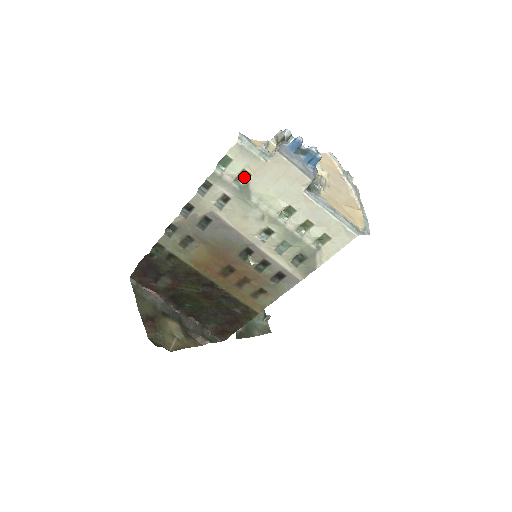
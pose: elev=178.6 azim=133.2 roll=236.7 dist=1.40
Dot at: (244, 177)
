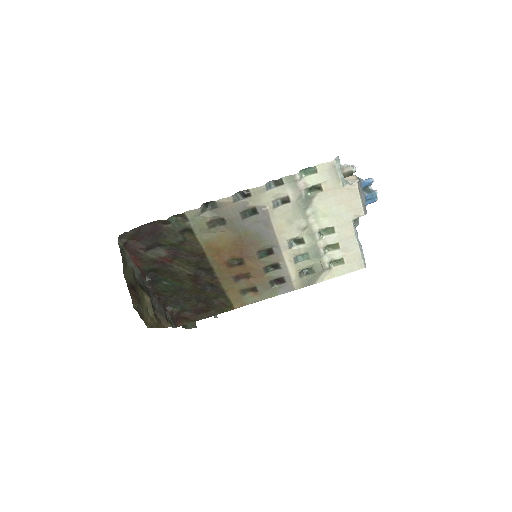
Dot at: (314, 190)
